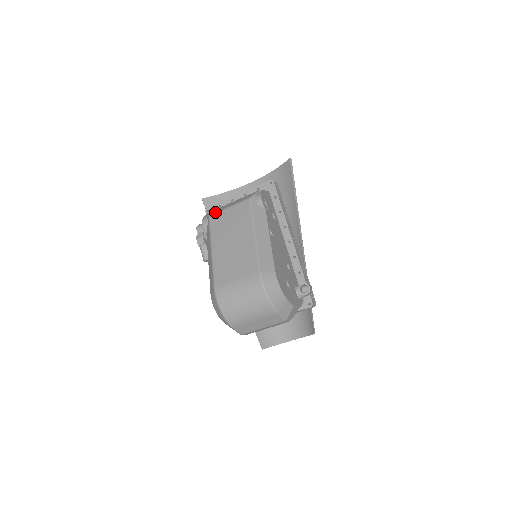
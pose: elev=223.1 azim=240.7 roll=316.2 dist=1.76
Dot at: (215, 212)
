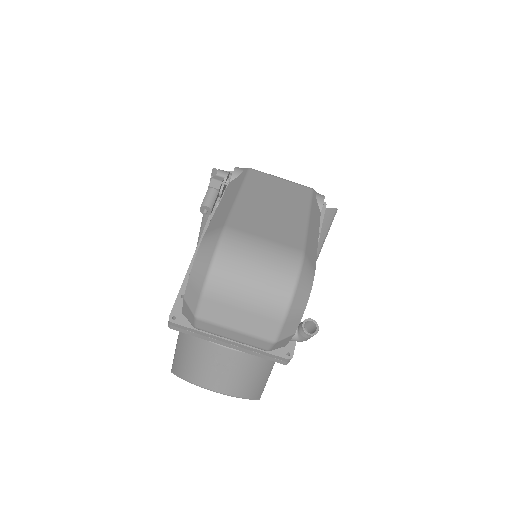
Dot at: occluded
